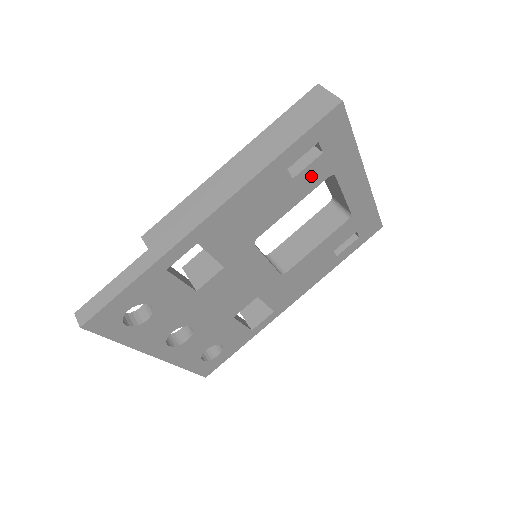
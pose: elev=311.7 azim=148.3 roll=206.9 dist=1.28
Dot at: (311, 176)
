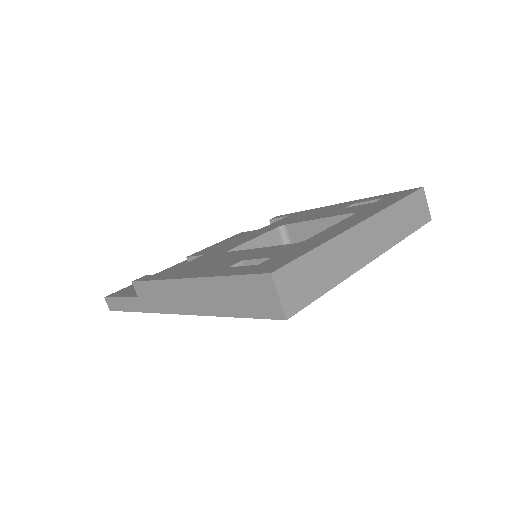
Dot at: occluded
